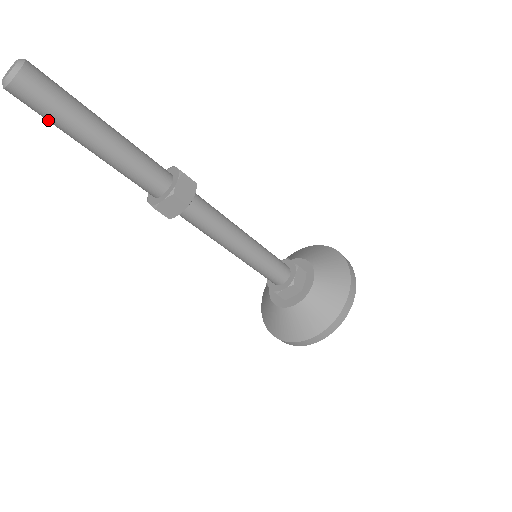
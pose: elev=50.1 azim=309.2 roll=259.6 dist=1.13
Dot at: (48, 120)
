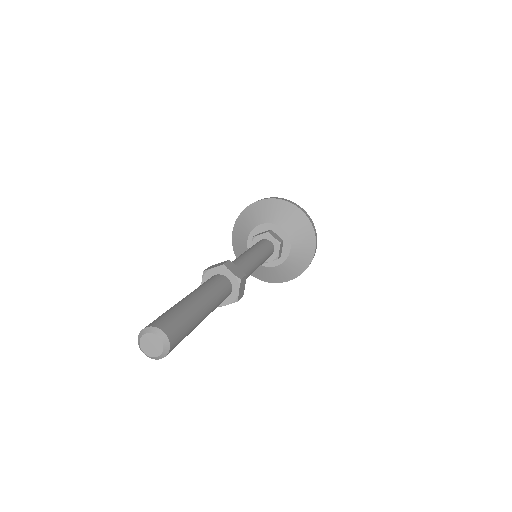
Dot at: occluded
